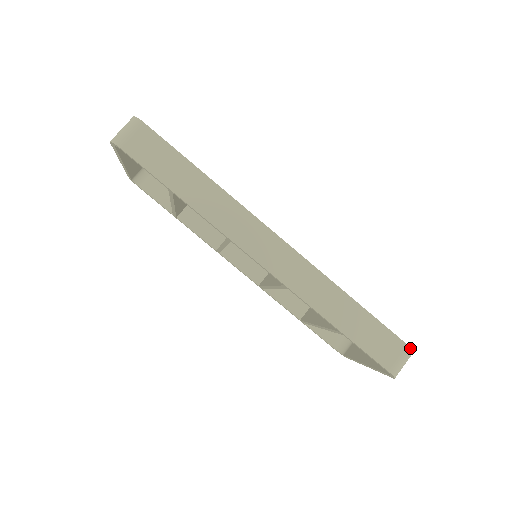
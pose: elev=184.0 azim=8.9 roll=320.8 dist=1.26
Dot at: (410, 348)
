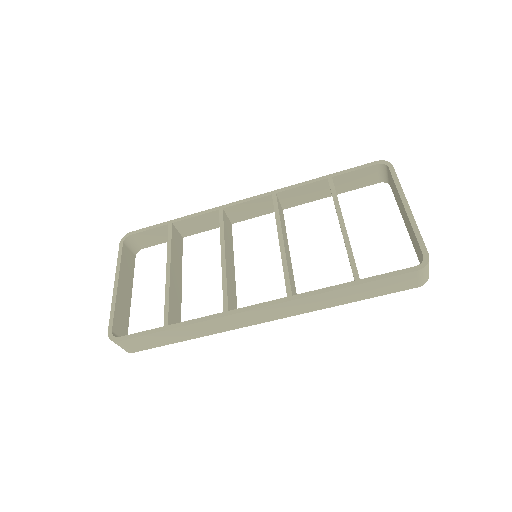
Dot at: (422, 269)
